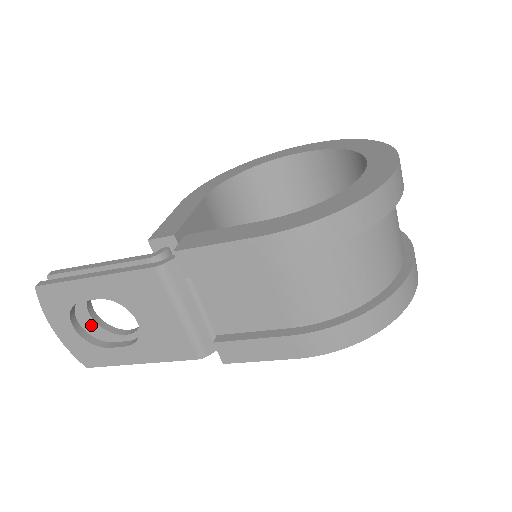
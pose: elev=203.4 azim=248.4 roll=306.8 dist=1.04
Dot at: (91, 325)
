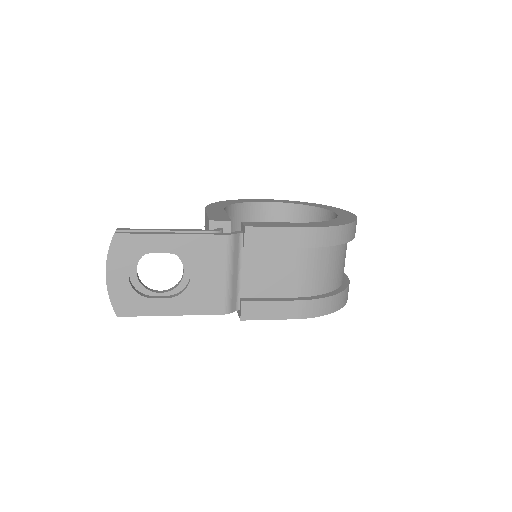
Dot at: (132, 280)
